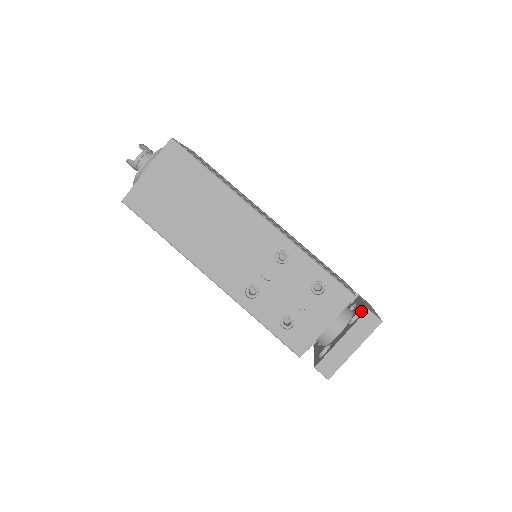
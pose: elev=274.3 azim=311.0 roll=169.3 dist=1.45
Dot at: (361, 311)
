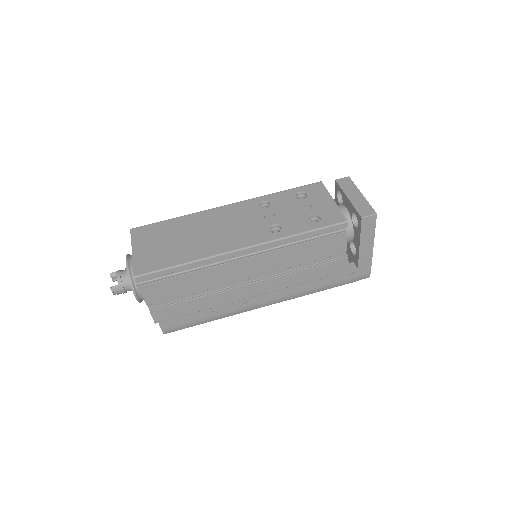
Dot at: (336, 192)
